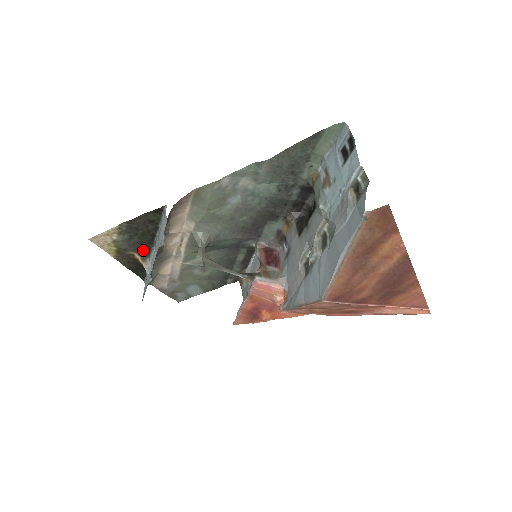
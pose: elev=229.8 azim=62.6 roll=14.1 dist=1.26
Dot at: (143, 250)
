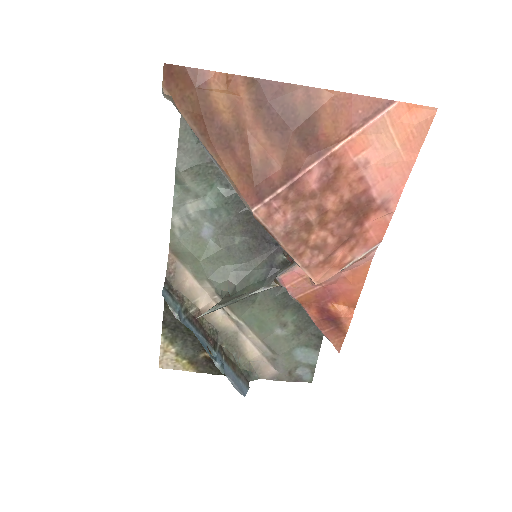
Dot at: occluded
